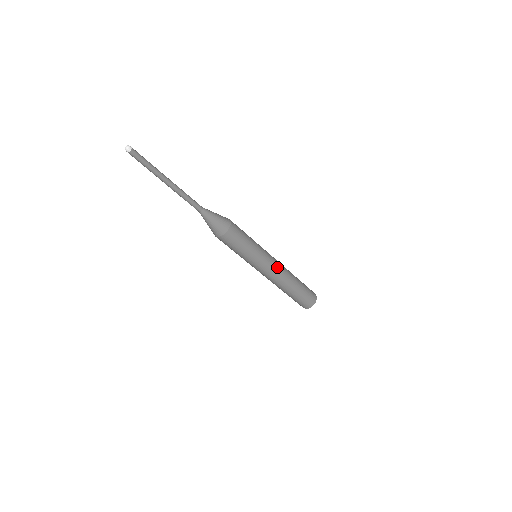
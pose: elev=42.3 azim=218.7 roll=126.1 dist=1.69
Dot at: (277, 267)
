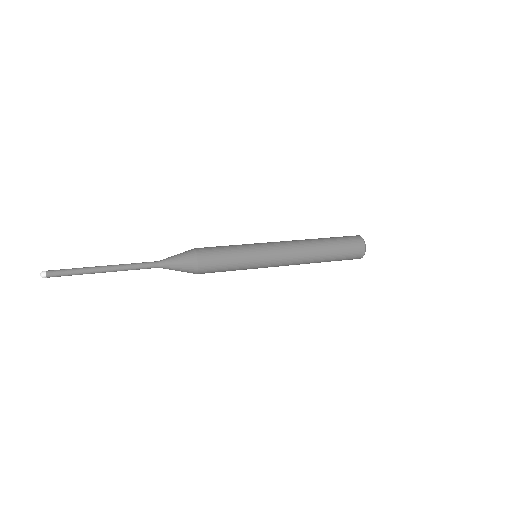
Dot at: (285, 264)
